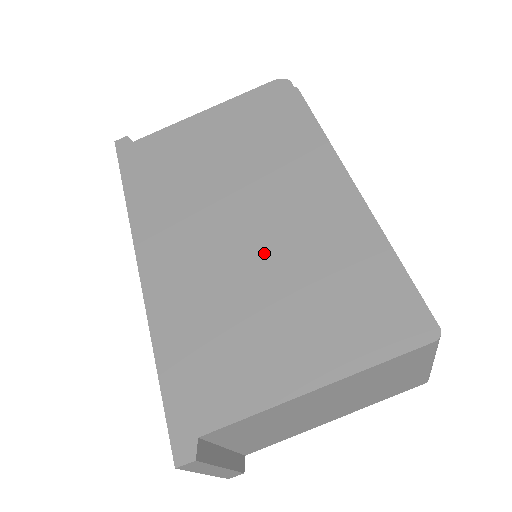
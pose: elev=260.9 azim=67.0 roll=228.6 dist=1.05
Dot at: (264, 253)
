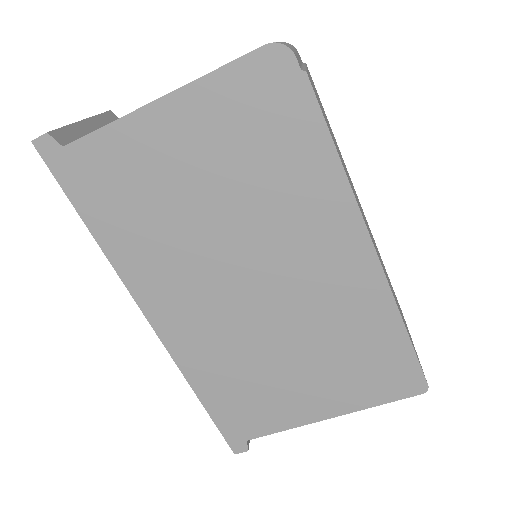
Dot at: (280, 320)
